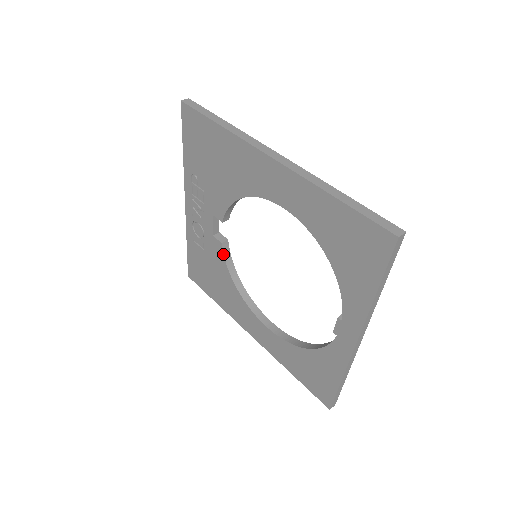
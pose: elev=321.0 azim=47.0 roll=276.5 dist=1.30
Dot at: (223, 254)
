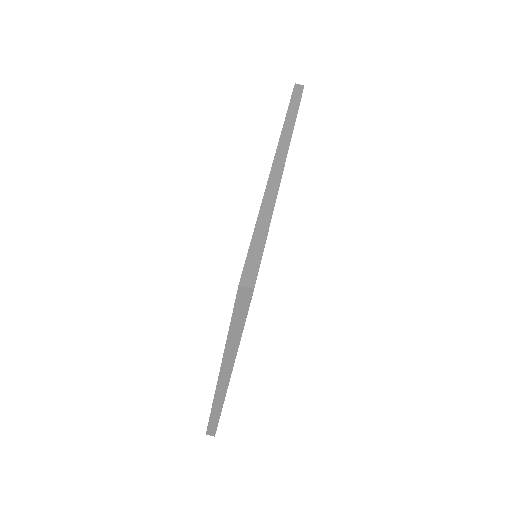
Dot at: occluded
